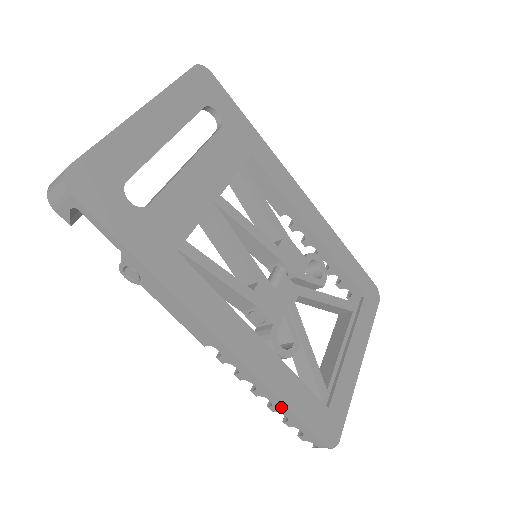
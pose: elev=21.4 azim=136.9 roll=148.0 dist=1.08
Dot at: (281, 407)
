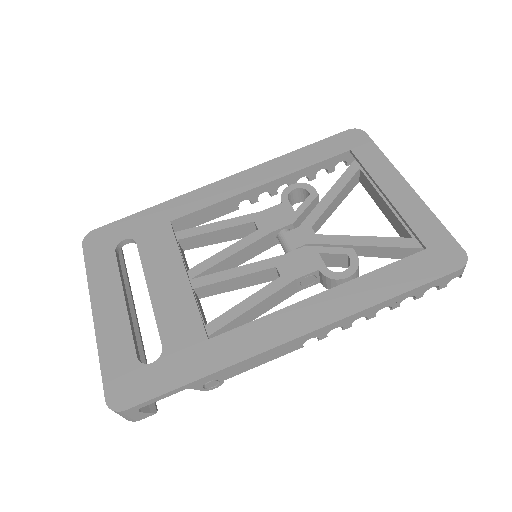
Dot at: (394, 301)
